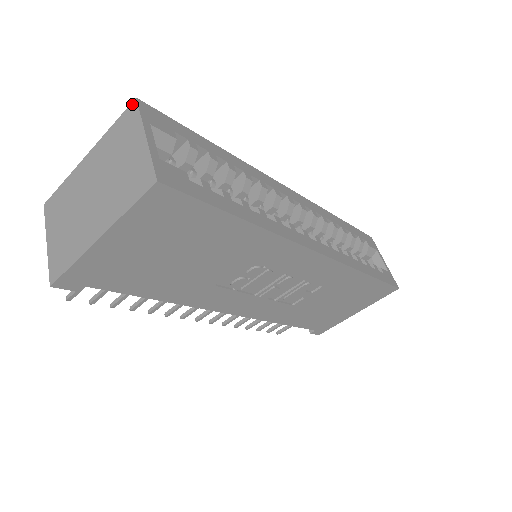
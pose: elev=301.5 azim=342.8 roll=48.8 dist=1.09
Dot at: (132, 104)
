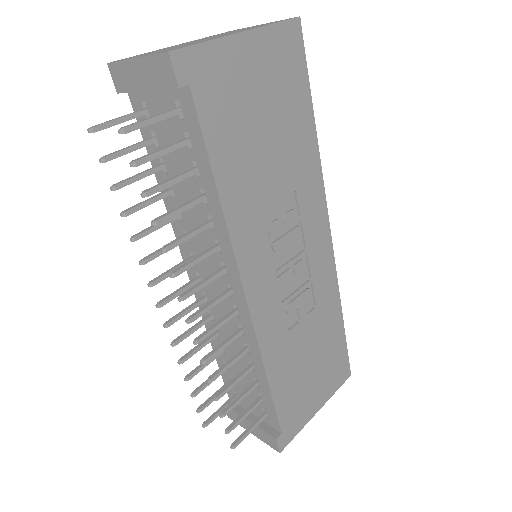
Dot at: (229, 31)
